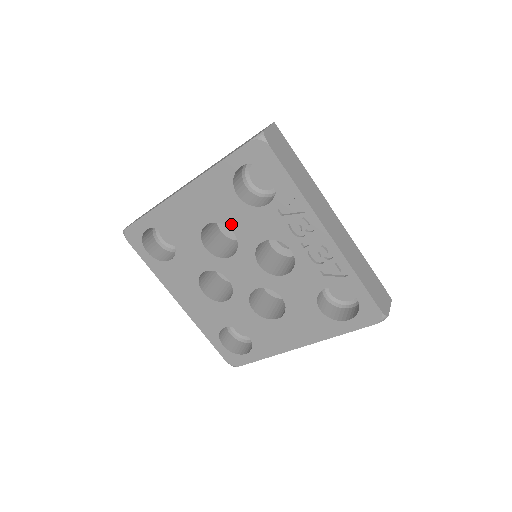
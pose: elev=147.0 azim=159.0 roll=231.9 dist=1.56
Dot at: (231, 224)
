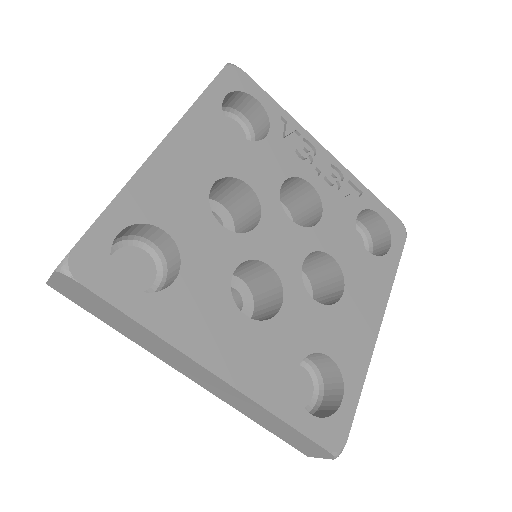
Dot at: (241, 173)
